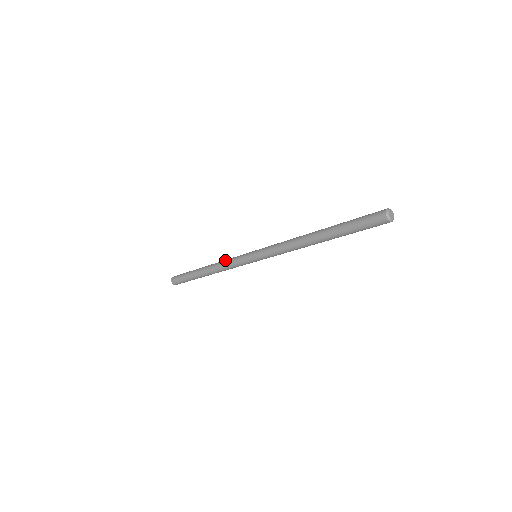
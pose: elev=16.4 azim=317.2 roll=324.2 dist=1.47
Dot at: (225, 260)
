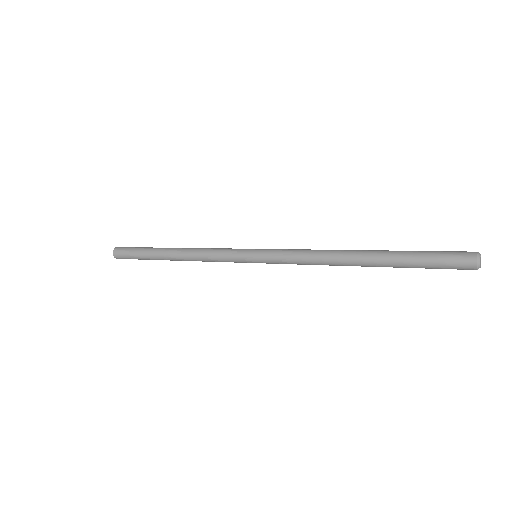
Dot at: (207, 248)
